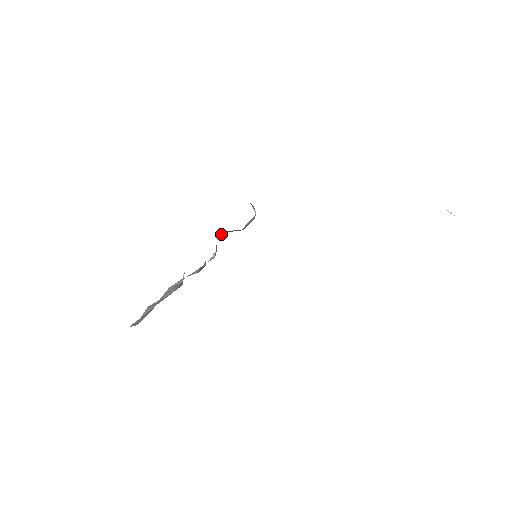
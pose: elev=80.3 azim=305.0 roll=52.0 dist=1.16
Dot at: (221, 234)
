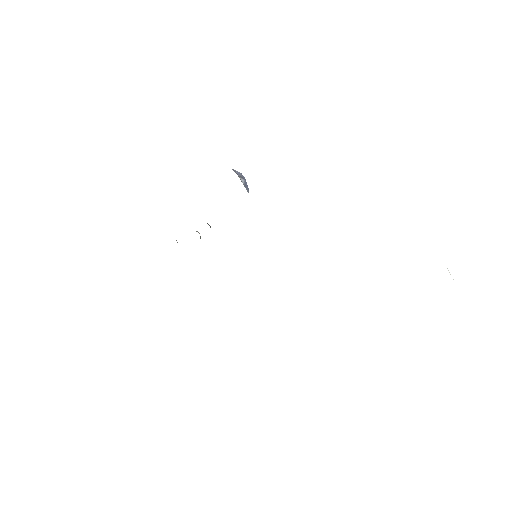
Dot at: occluded
